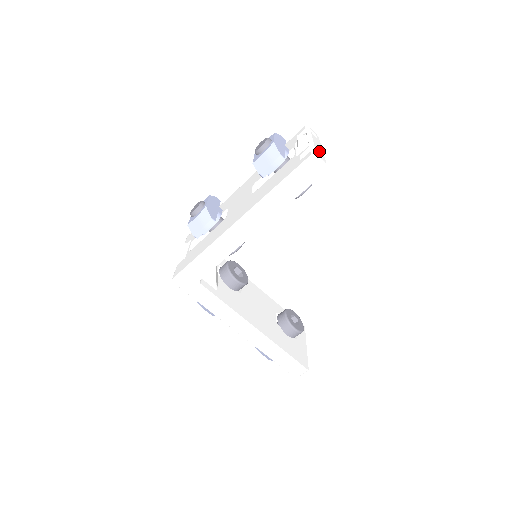
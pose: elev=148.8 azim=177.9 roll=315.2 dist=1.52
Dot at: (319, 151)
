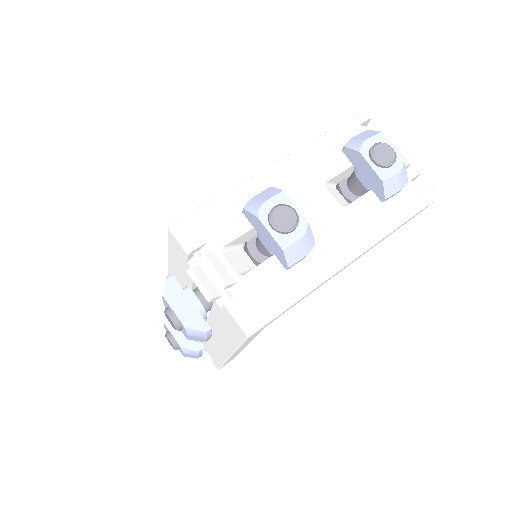
Dot at: (415, 178)
